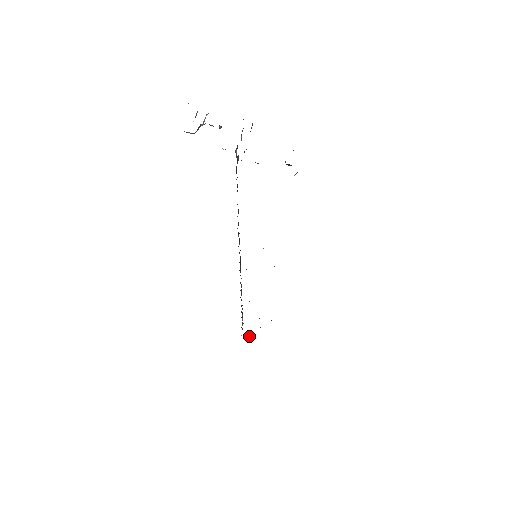
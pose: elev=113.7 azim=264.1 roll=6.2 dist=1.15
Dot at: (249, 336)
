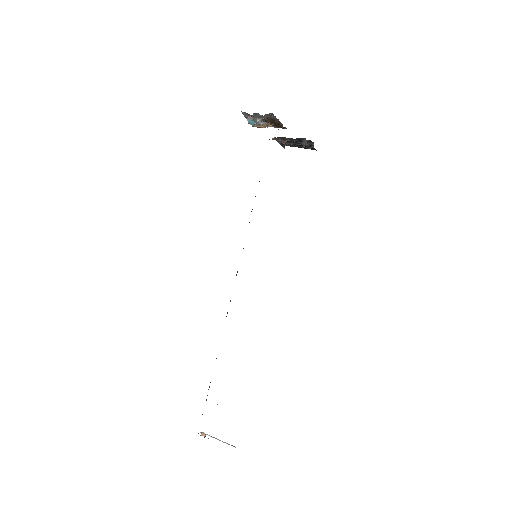
Dot at: occluded
